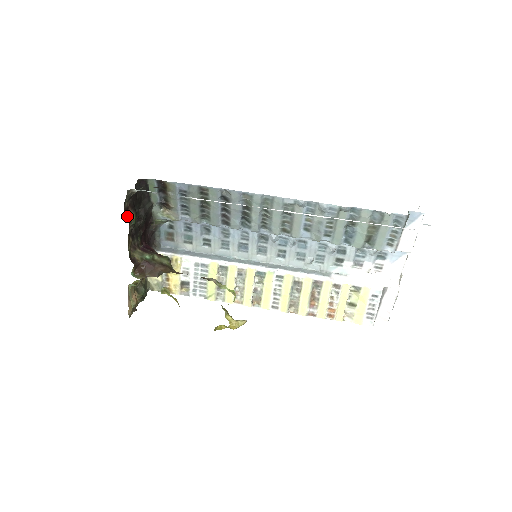
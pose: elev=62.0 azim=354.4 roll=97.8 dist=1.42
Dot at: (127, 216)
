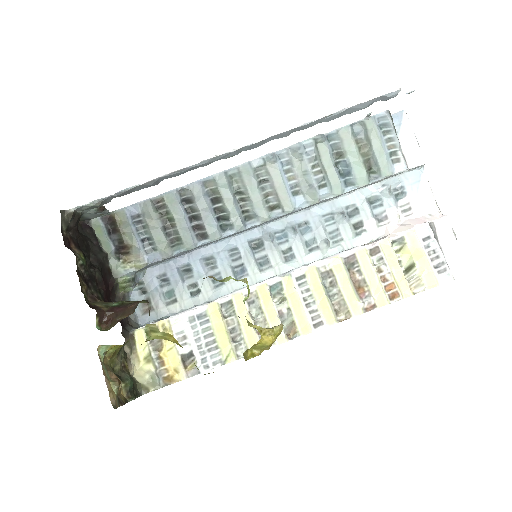
Dot at: (70, 249)
